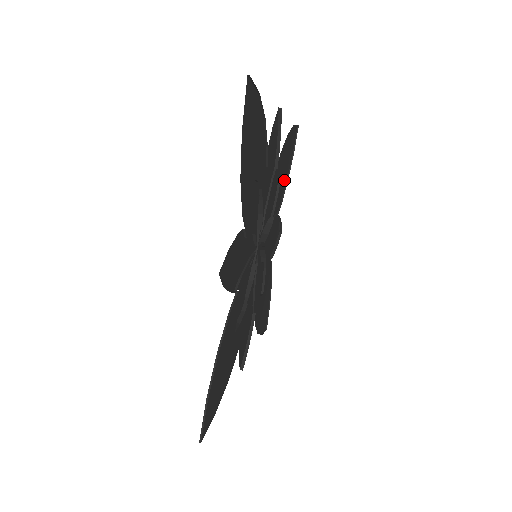
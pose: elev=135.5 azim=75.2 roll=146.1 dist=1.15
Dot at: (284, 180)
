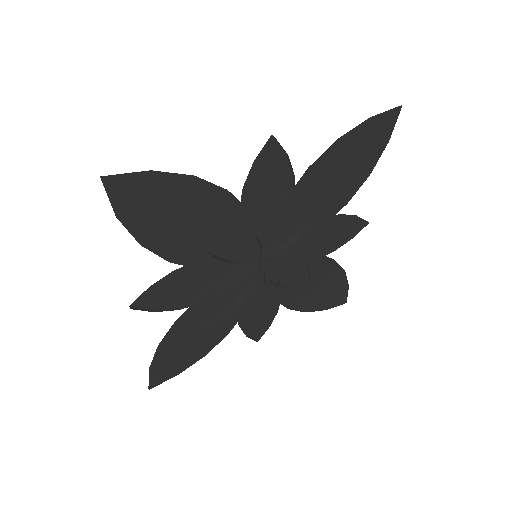
Dot at: (307, 300)
